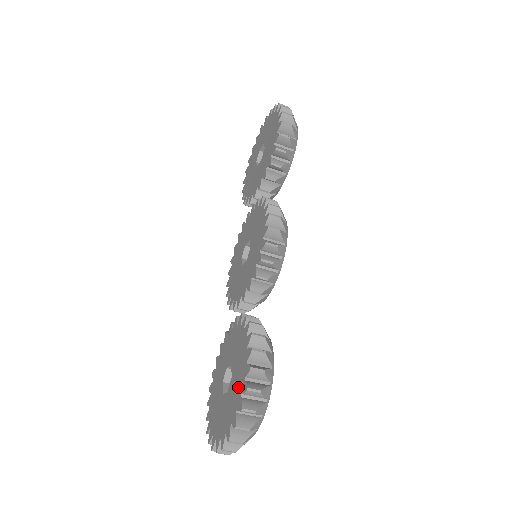
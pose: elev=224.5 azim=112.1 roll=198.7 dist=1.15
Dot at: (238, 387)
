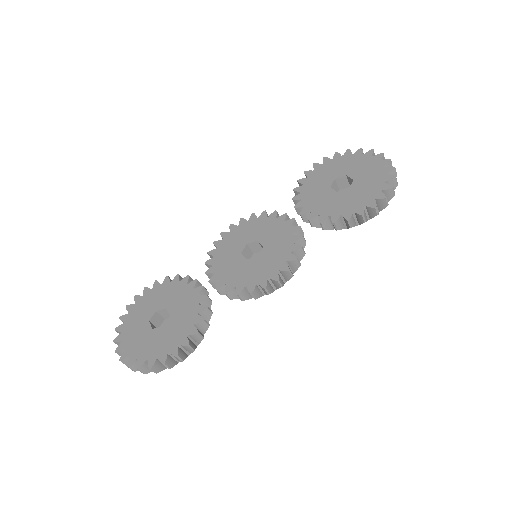
Dot at: (161, 347)
